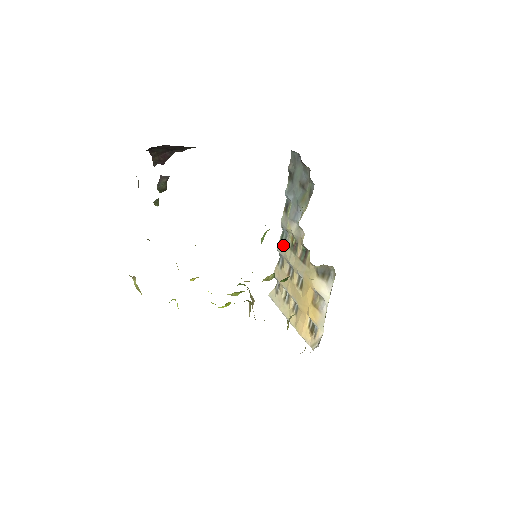
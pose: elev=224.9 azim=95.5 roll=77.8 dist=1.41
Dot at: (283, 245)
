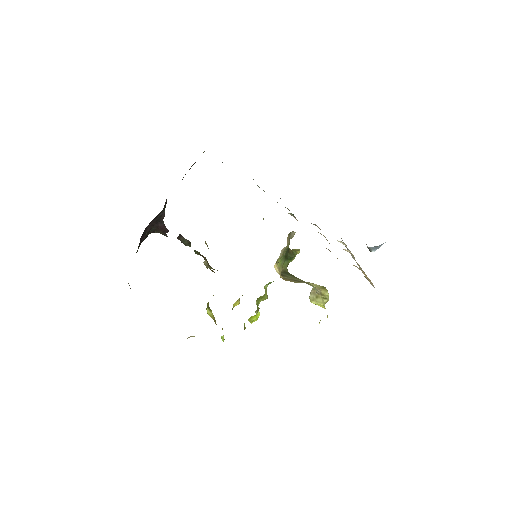
Dot at: occluded
